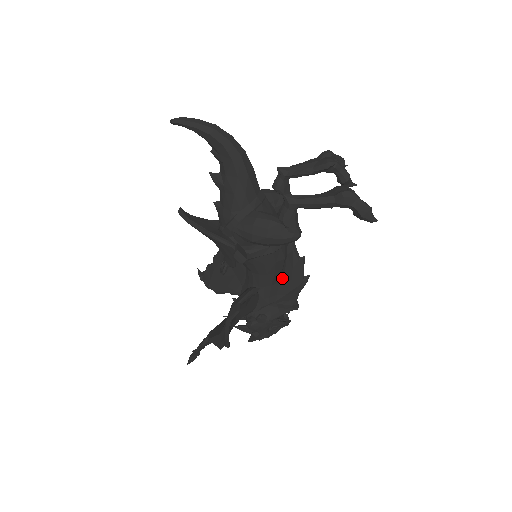
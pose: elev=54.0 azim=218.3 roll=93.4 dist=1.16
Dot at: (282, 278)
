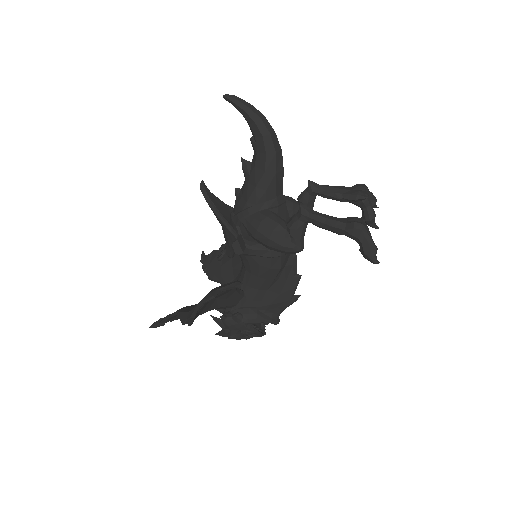
Dot at: (272, 287)
